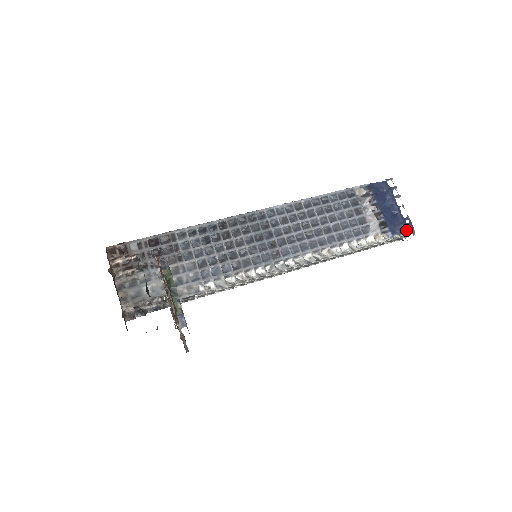
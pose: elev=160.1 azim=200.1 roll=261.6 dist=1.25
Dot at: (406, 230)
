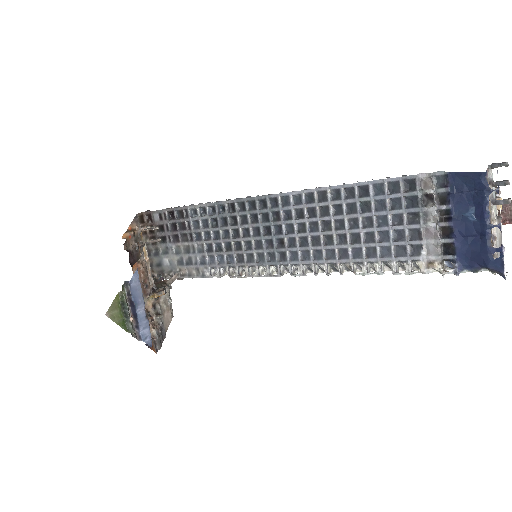
Dot at: (488, 268)
